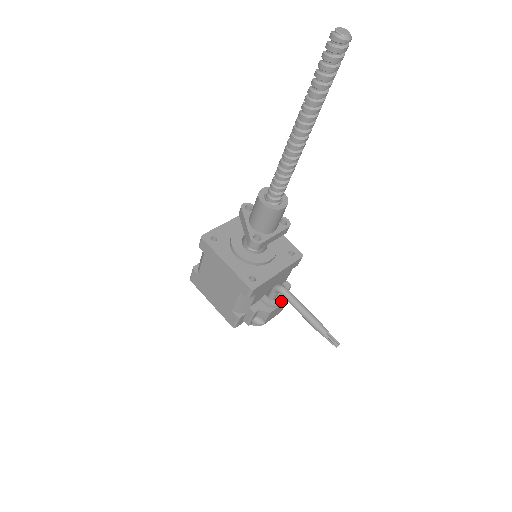
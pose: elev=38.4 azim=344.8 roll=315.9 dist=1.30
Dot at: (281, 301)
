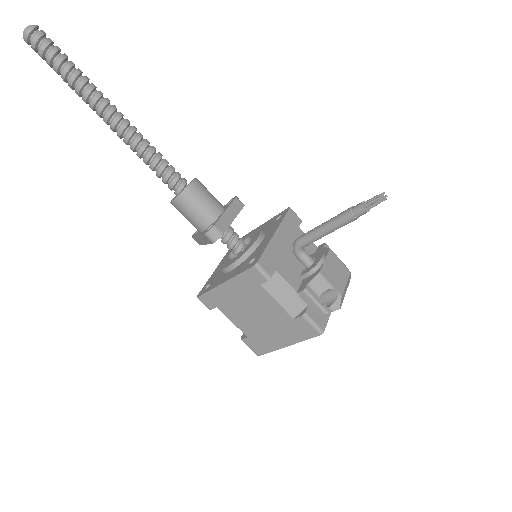
Dot at: (320, 256)
